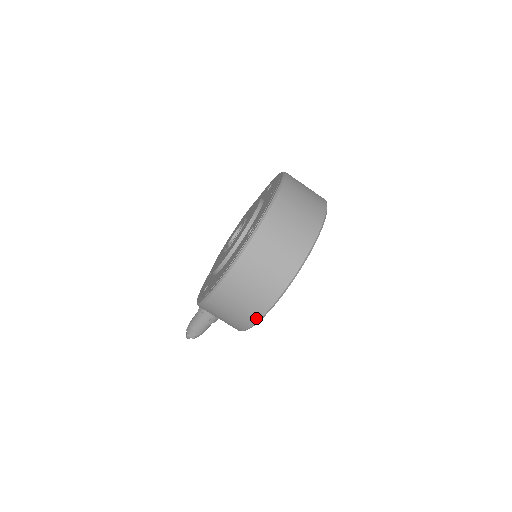
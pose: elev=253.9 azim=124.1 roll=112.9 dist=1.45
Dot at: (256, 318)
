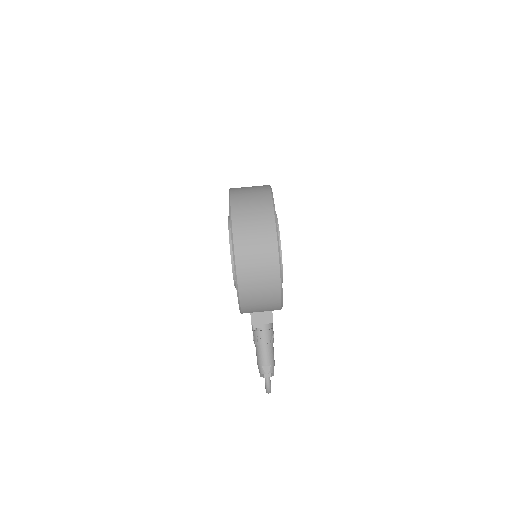
Dot at: (275, 249)
